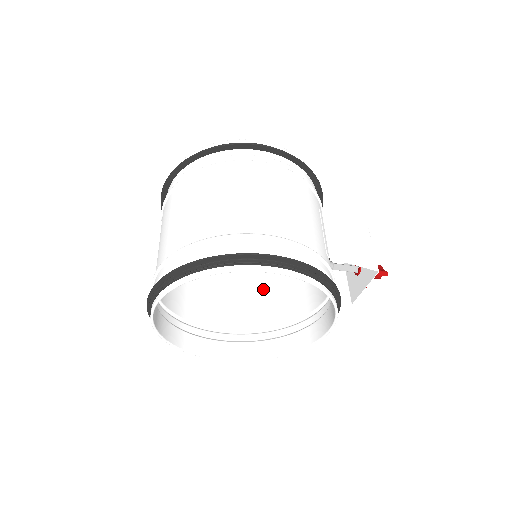
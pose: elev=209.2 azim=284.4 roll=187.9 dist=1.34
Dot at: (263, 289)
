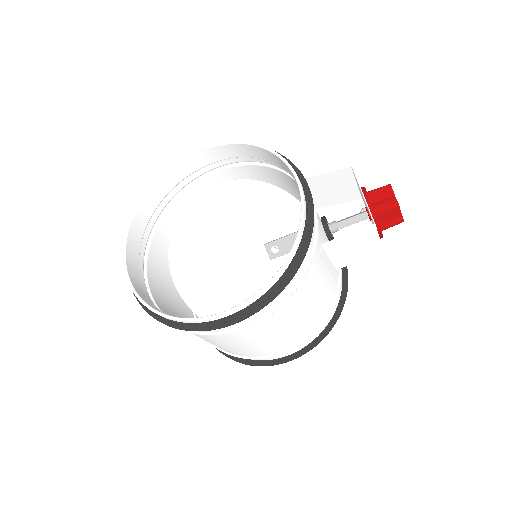
Dot at: (304, 319)
